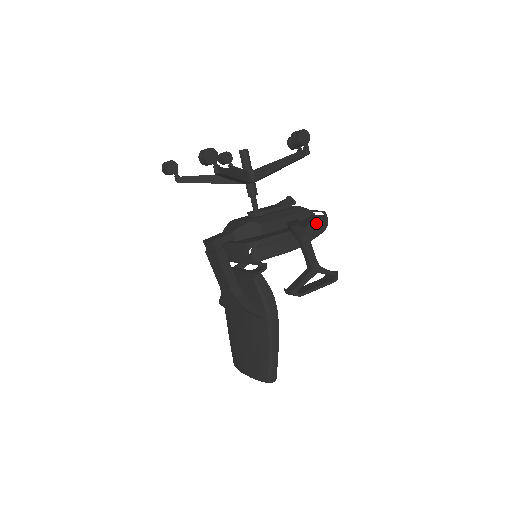
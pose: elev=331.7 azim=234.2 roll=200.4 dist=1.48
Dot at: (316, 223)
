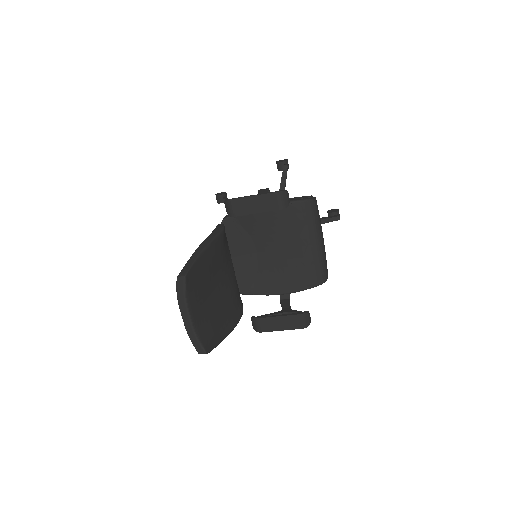
Dot at: (296, 198)
